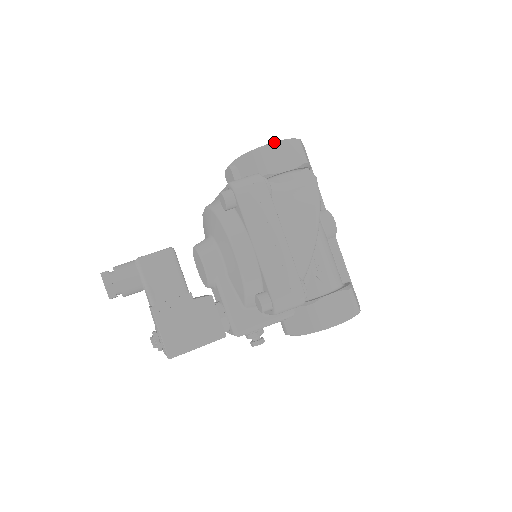
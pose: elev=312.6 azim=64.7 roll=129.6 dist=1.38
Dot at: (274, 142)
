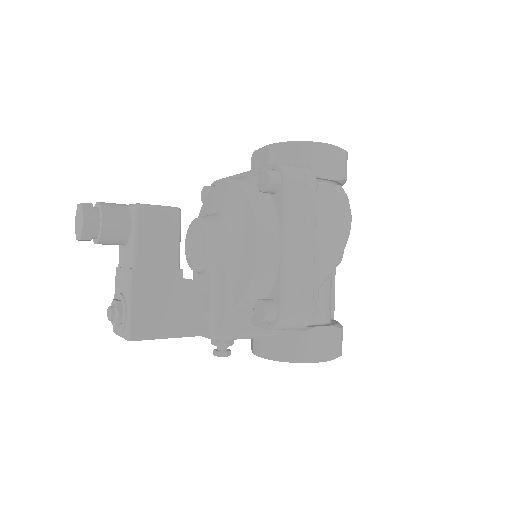
Dot at: (327, 143)
